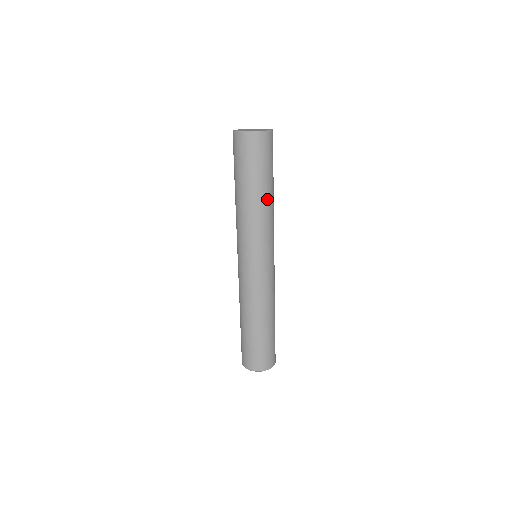
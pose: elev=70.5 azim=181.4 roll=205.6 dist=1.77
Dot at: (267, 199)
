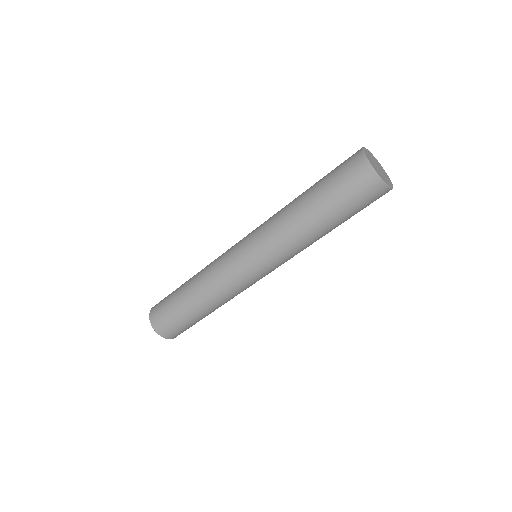
Dot at: occluded
